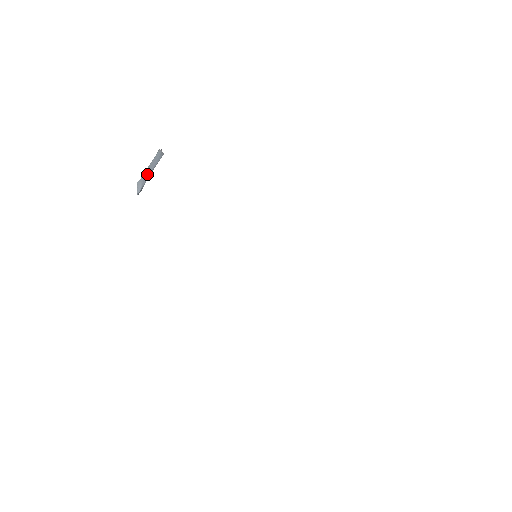
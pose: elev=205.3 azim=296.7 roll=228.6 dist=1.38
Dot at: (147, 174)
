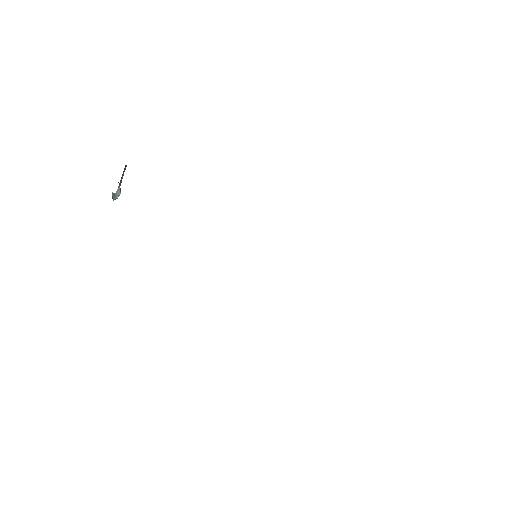
Dot at: occluded
